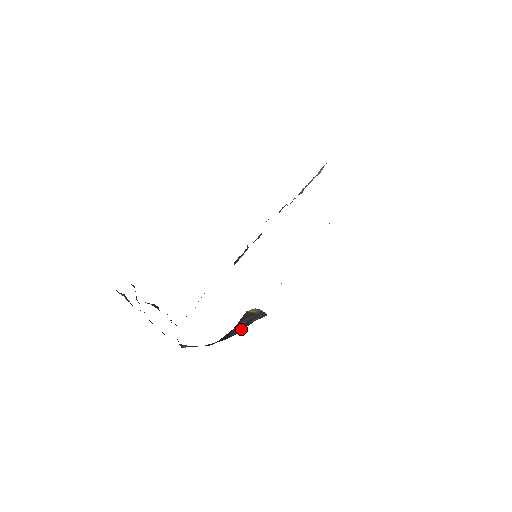
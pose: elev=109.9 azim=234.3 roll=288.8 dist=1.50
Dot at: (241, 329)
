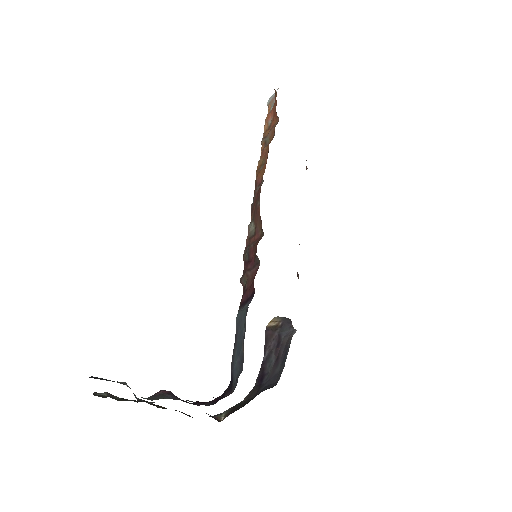
Dot at: (276, 357)
